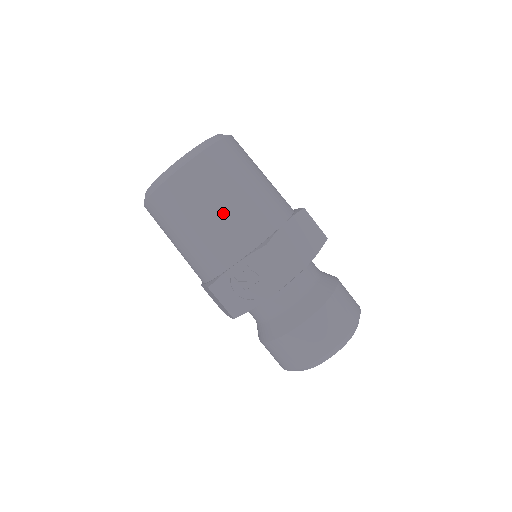
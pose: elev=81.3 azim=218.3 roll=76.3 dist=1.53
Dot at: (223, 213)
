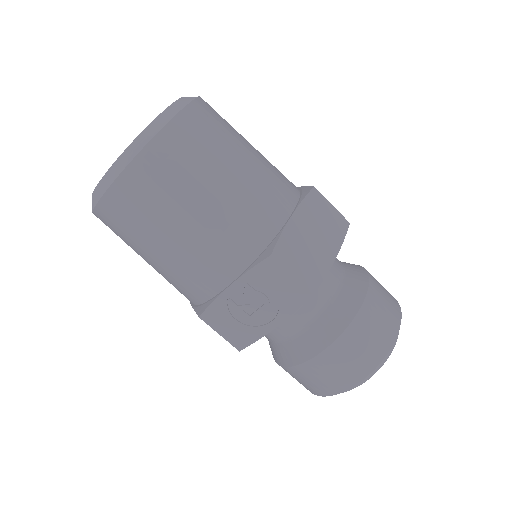
Dot at: (203, 217)
